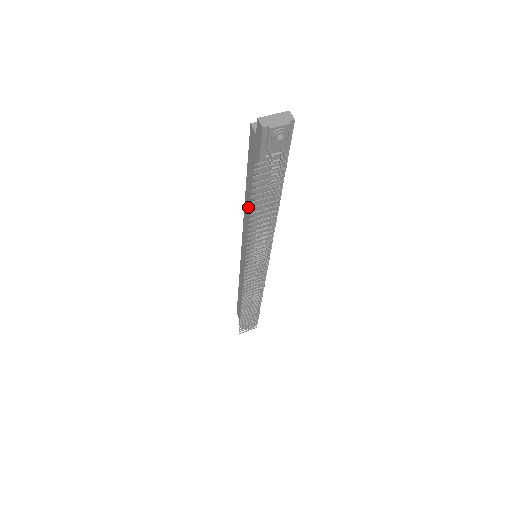
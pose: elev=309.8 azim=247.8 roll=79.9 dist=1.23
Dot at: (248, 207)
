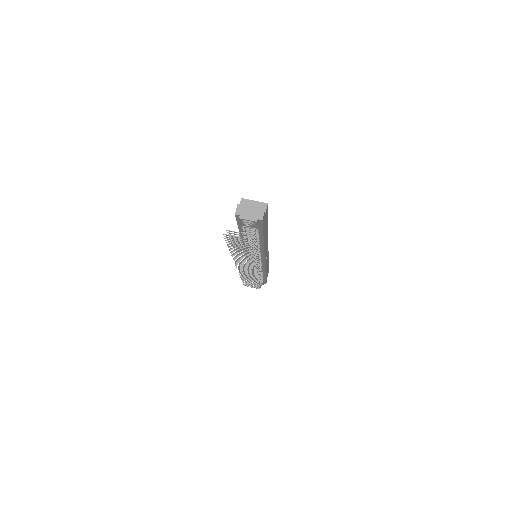
Dot at: occluded
